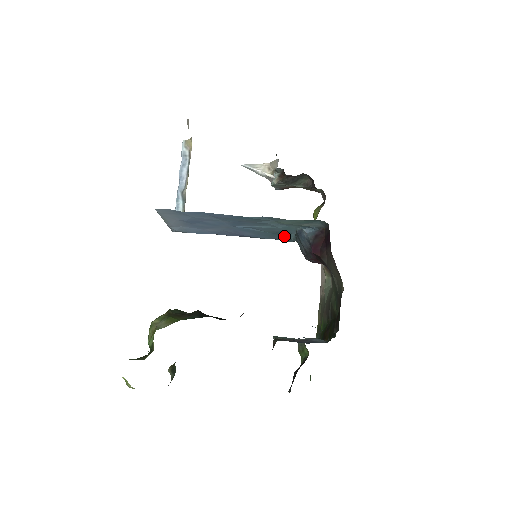
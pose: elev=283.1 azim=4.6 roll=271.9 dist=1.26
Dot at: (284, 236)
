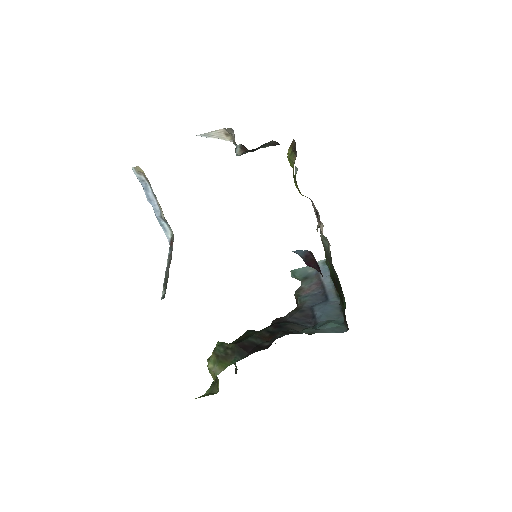
Dot at: occluded
